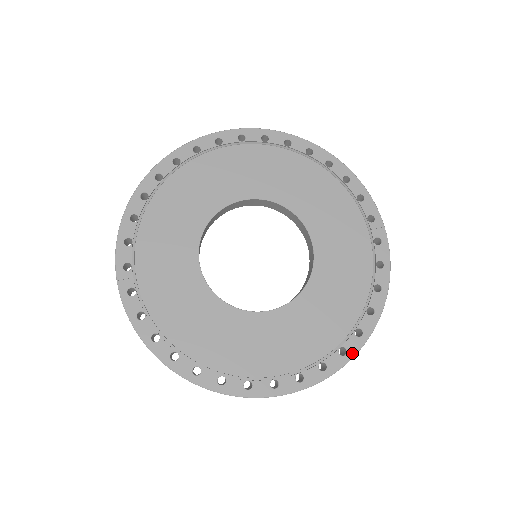
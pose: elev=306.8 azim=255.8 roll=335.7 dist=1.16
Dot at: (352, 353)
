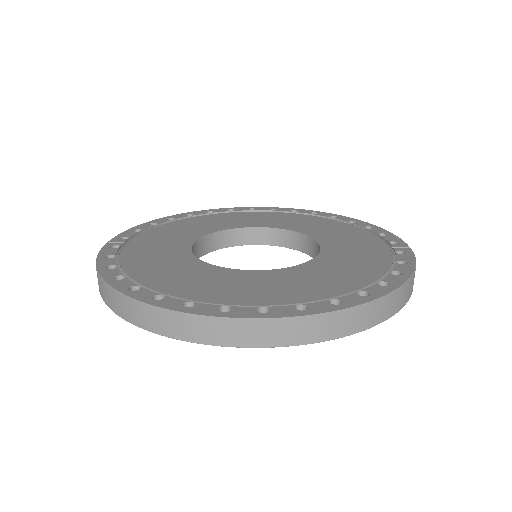
Dot at: (349, 304)
